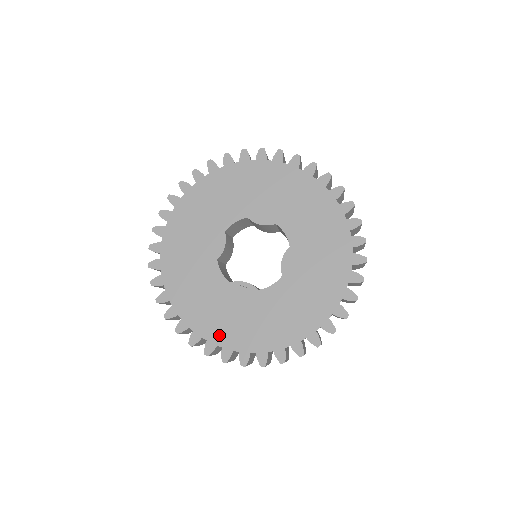
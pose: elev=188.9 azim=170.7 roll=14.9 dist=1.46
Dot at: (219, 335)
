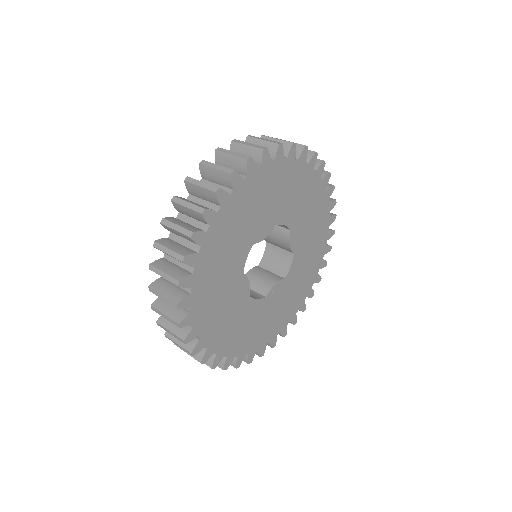
Dot at: (276, 330)
